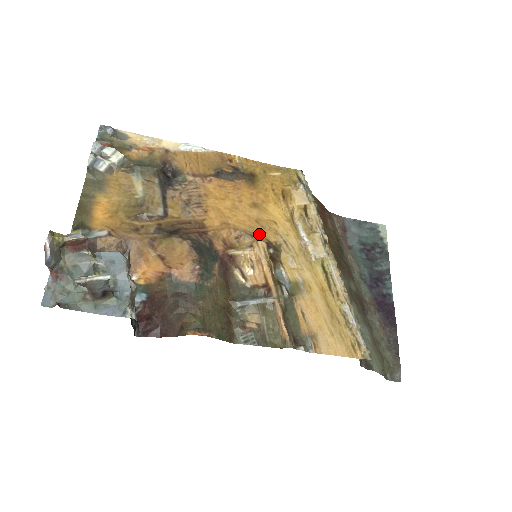
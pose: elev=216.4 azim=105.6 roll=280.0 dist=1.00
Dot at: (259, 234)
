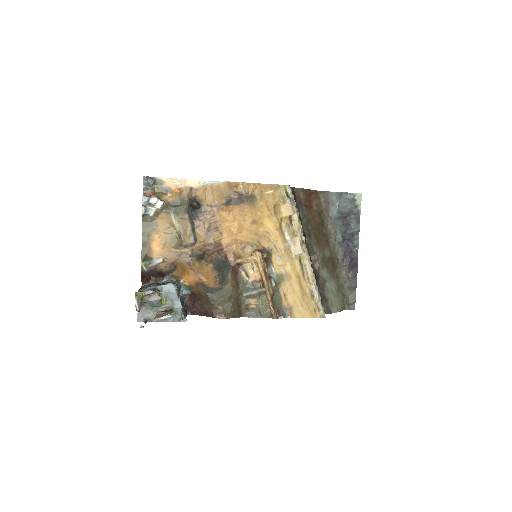
Dot at: (257, 243)
